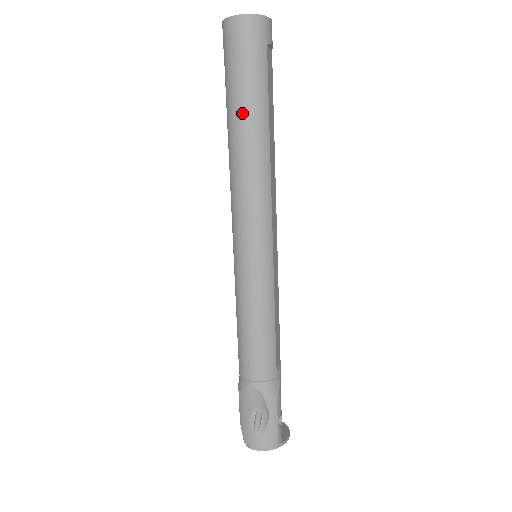
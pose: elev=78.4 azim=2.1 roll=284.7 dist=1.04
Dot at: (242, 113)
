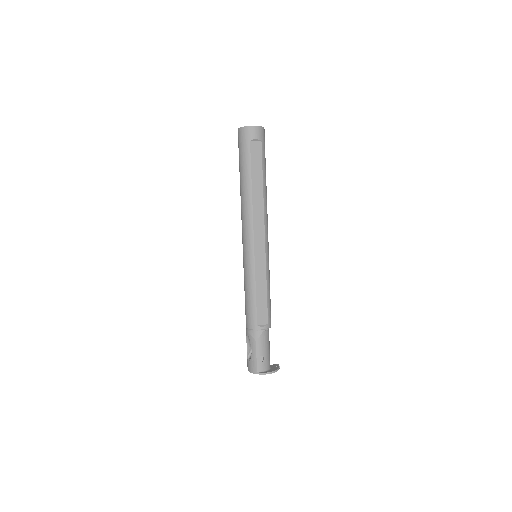
Dot at: (240, 177)
